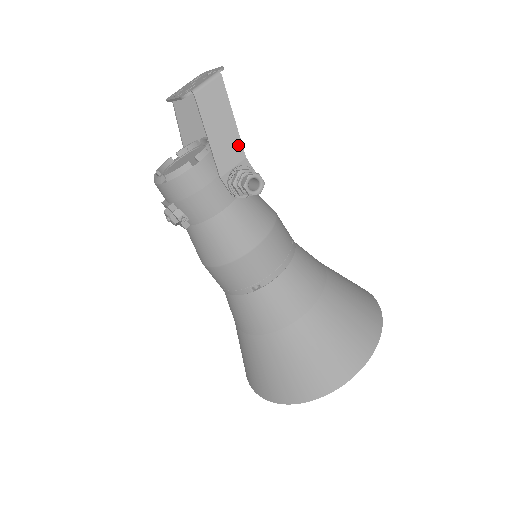
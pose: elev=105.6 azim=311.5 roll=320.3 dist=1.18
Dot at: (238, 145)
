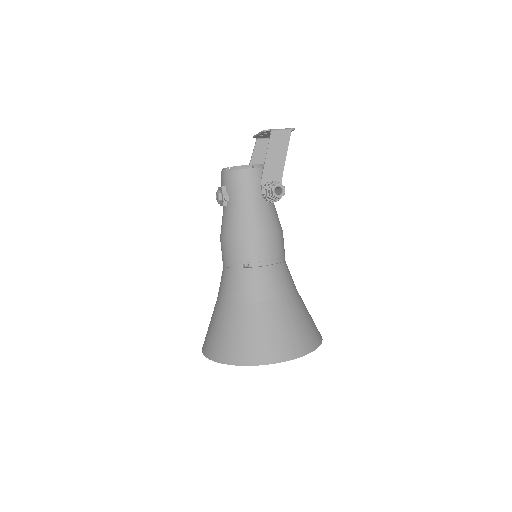
Dot at: (281, 170)
